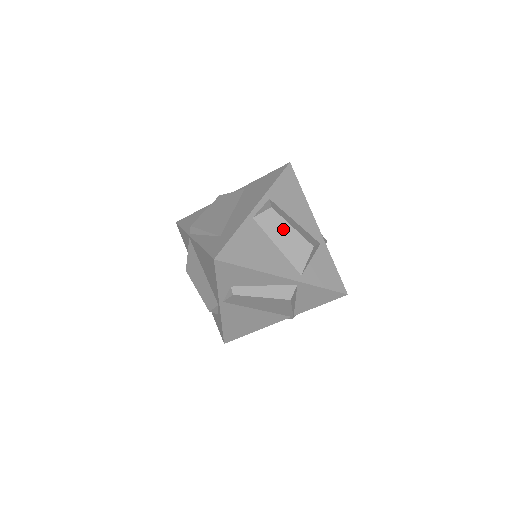
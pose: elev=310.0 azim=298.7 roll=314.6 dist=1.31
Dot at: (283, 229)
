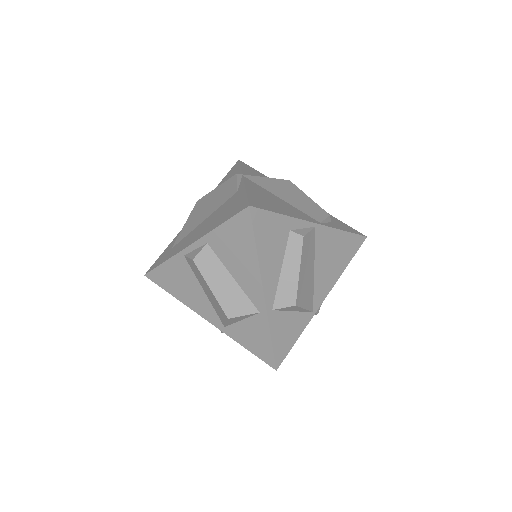
Dot at: (205, 284)
